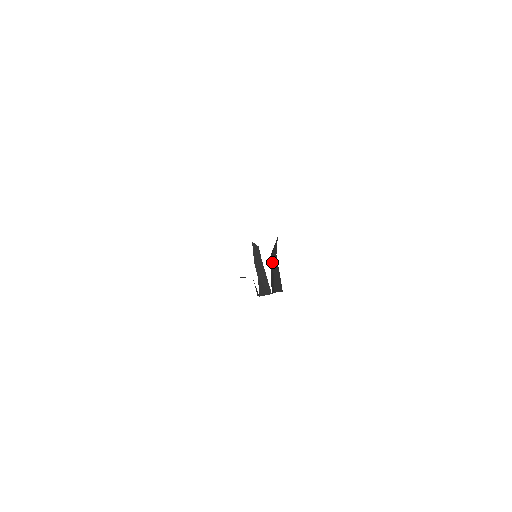
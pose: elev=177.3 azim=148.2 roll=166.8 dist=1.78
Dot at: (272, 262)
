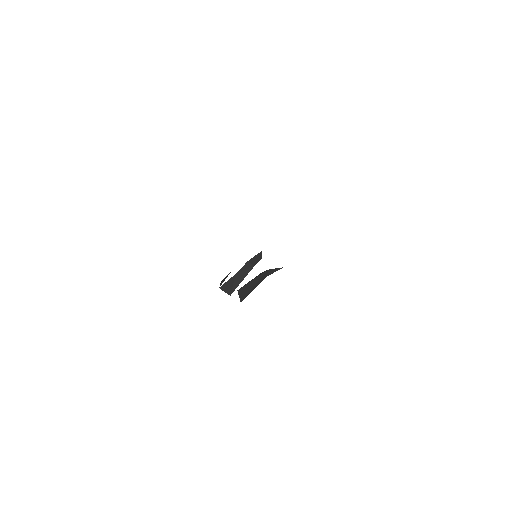
Dot at: (260, 274)
